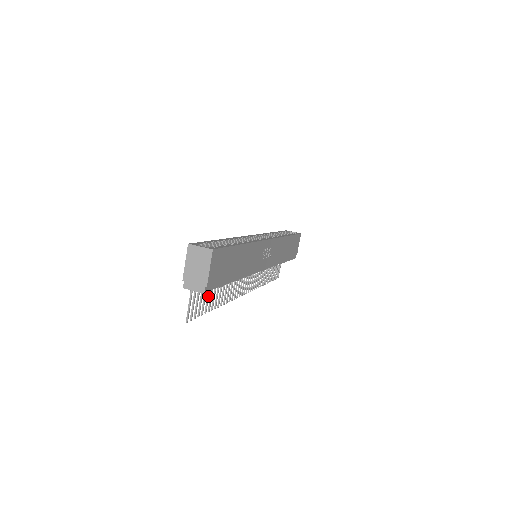
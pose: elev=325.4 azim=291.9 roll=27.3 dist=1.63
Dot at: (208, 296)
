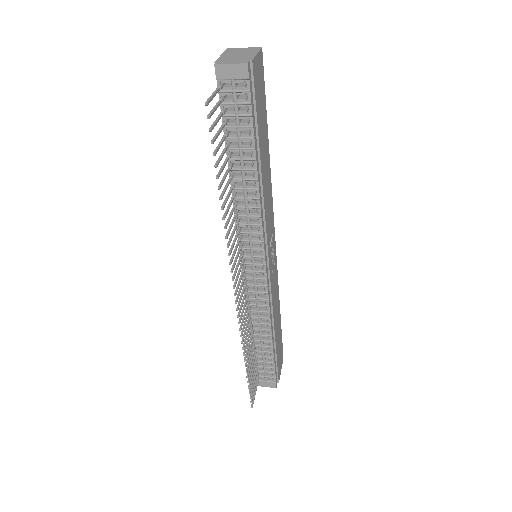
Dot at: (223, 153)
